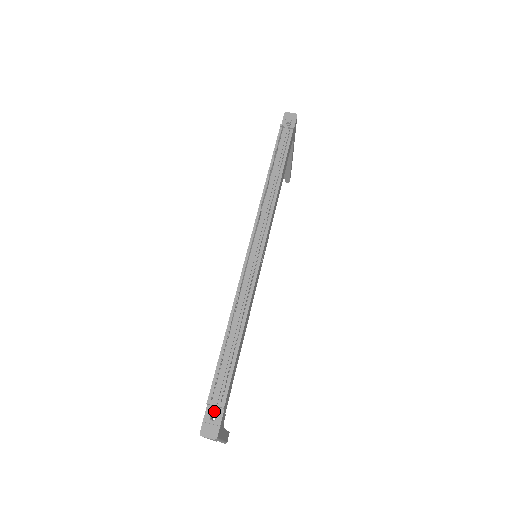
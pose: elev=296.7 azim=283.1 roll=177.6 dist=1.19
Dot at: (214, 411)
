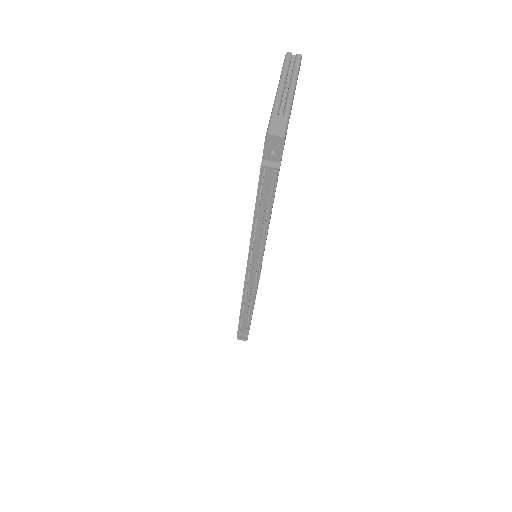
Dot at: occluded
